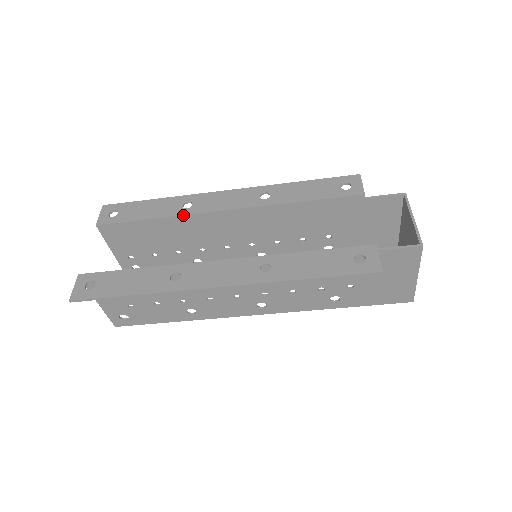
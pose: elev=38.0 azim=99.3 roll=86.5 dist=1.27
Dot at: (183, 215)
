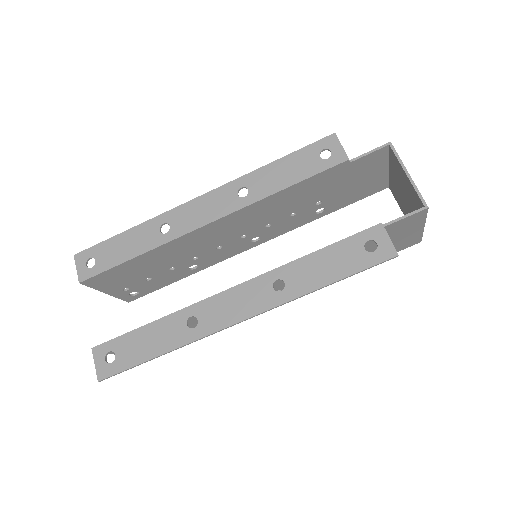
Dot at: (166, 243)
